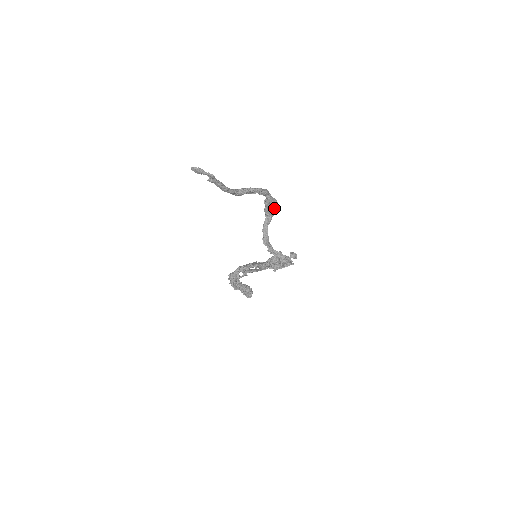
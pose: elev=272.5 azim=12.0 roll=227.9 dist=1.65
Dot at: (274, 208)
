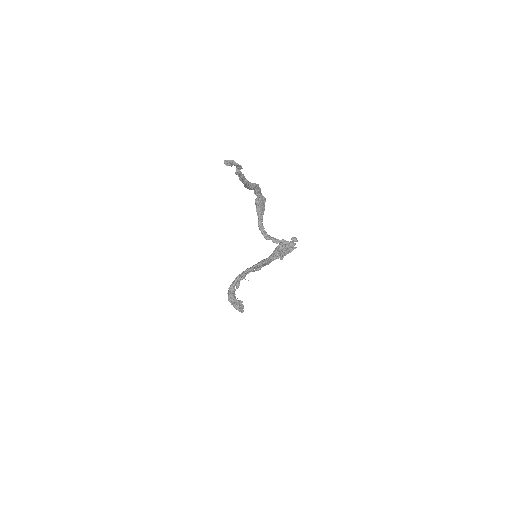
Dot at: (264, 206)
